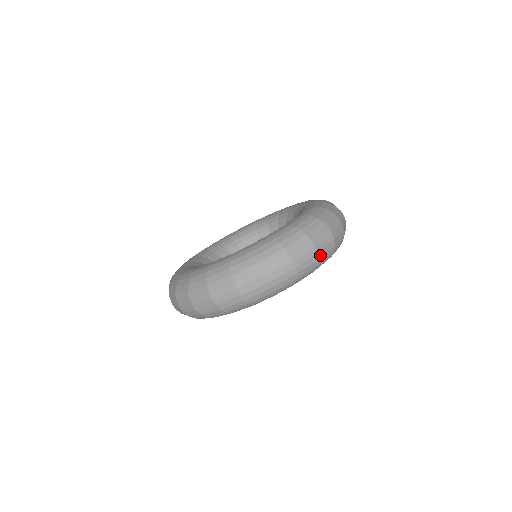
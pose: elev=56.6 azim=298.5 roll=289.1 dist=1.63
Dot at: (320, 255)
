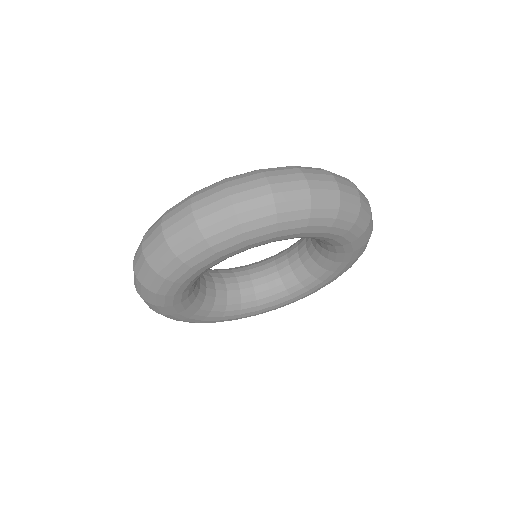
Dot at: (342, 197)
